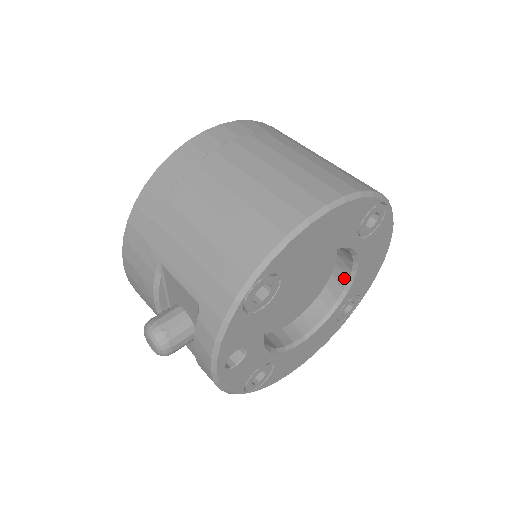
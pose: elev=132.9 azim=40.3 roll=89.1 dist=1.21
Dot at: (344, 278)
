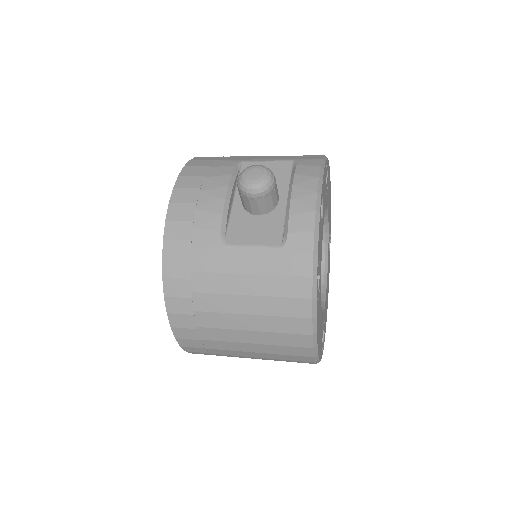
Dot at: occluded
